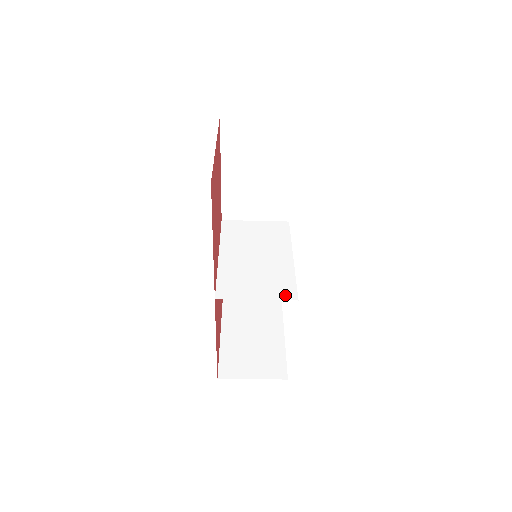
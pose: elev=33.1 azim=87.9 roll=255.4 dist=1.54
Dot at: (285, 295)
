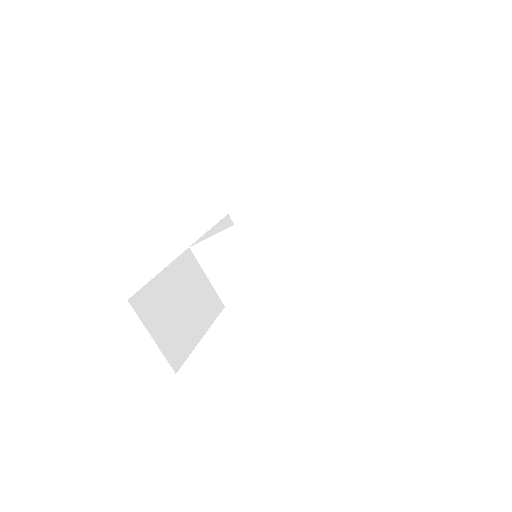
Dot at: (317, 257)
